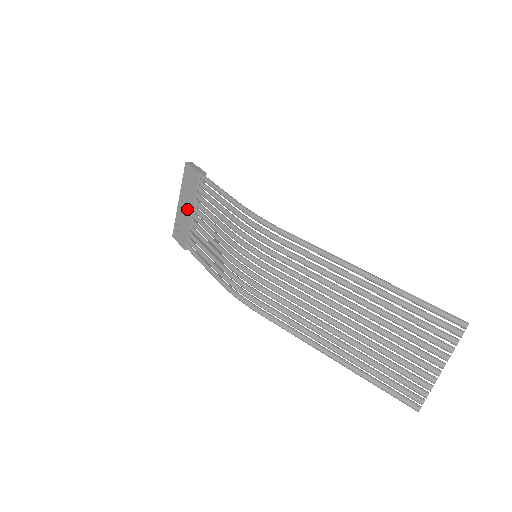
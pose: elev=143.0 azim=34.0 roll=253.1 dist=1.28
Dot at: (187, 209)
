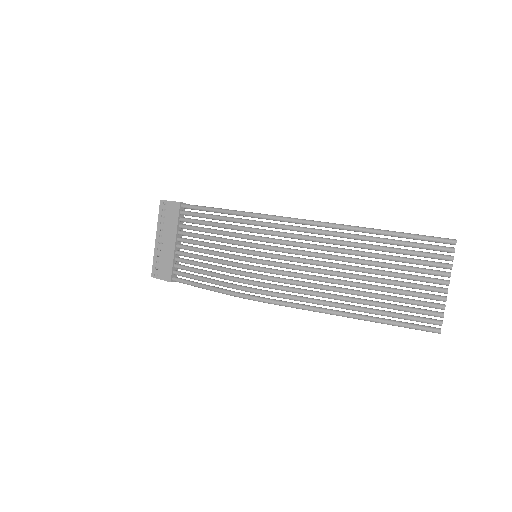
Dot at: (169, 241)
